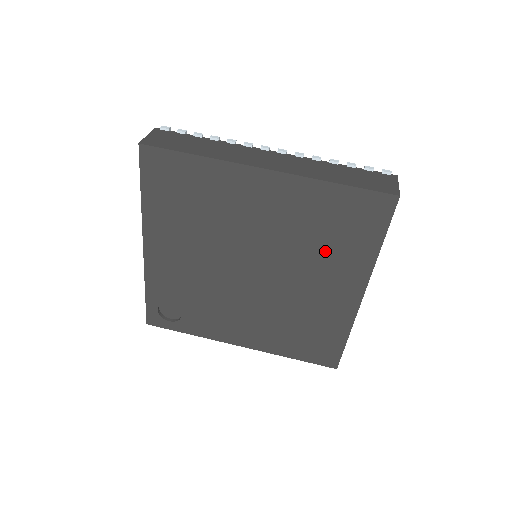
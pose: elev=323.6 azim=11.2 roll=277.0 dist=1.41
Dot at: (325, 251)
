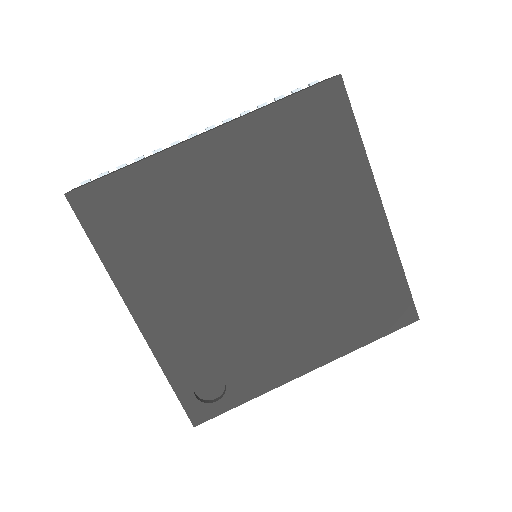
Dot at: (316, 184)
